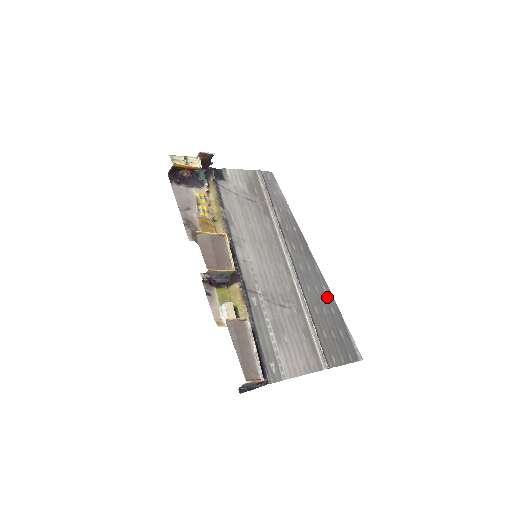
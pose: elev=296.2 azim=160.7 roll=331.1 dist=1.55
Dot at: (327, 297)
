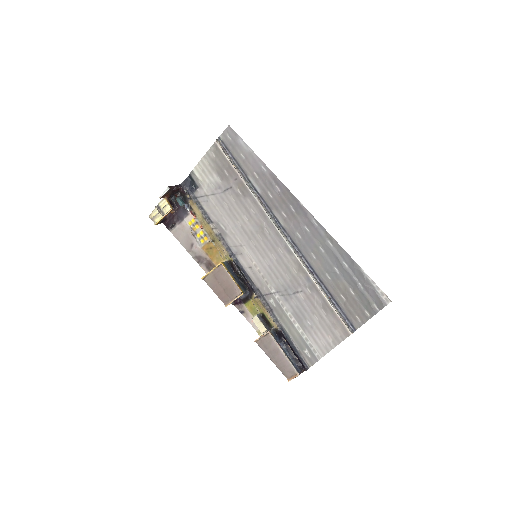
Dot at: (335, 252)
